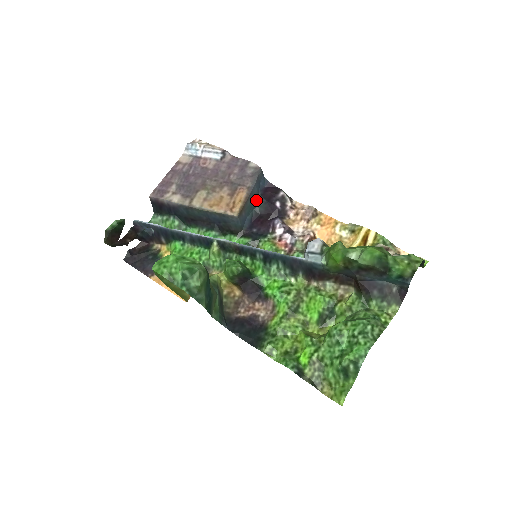
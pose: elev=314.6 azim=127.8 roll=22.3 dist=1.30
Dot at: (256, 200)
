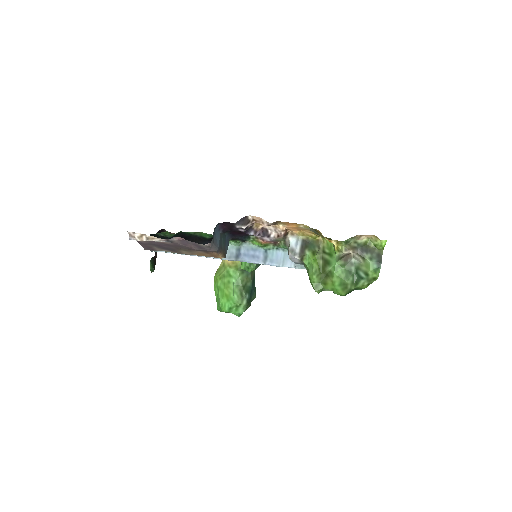
Dot at: occluded
